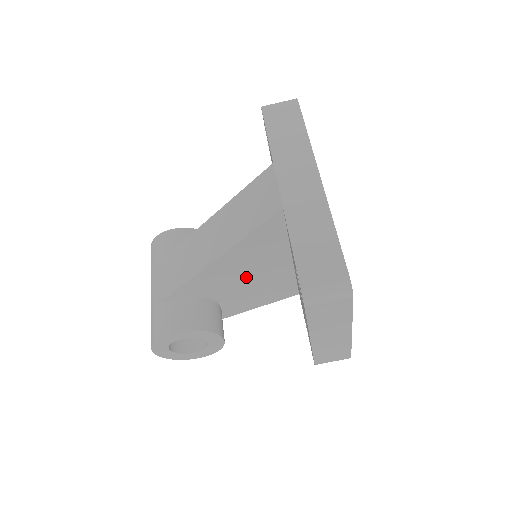
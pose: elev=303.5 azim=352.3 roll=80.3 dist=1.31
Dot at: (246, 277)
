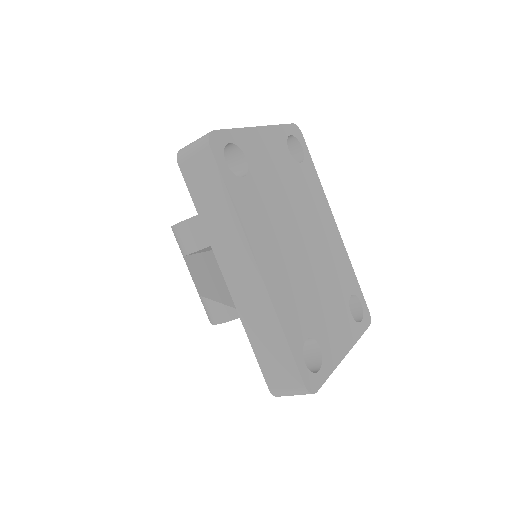
Dot at: occluded
